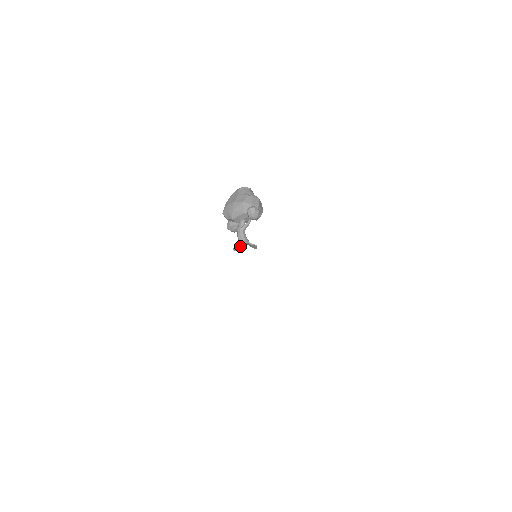
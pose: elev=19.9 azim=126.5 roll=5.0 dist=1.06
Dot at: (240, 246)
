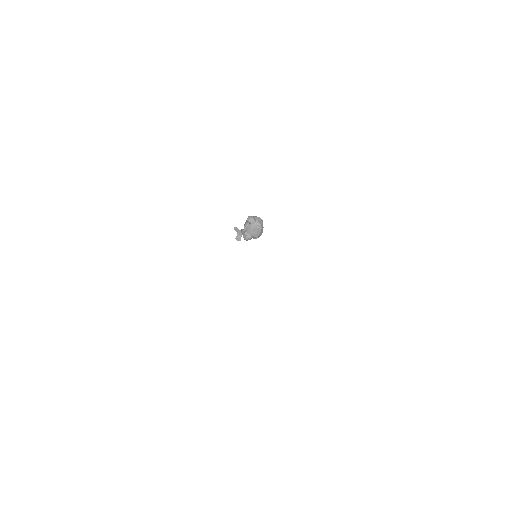
Dot at: (239, 236)
